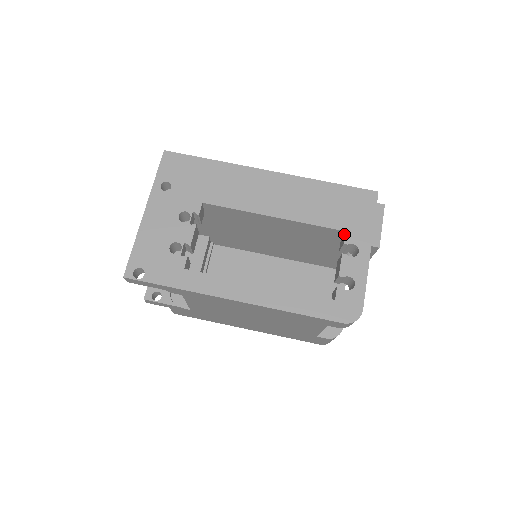
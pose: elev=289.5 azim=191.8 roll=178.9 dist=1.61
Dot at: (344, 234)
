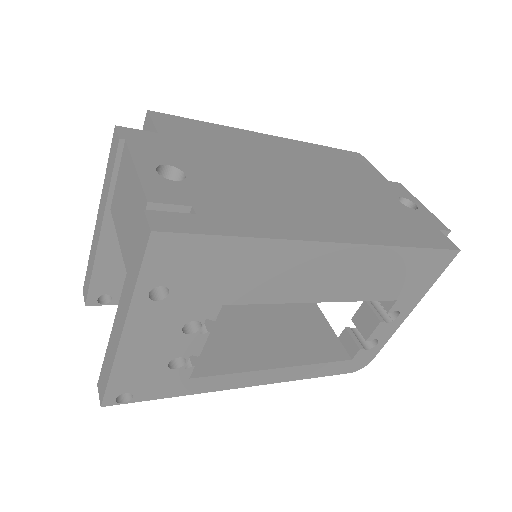
Dot at: (393, 299)
